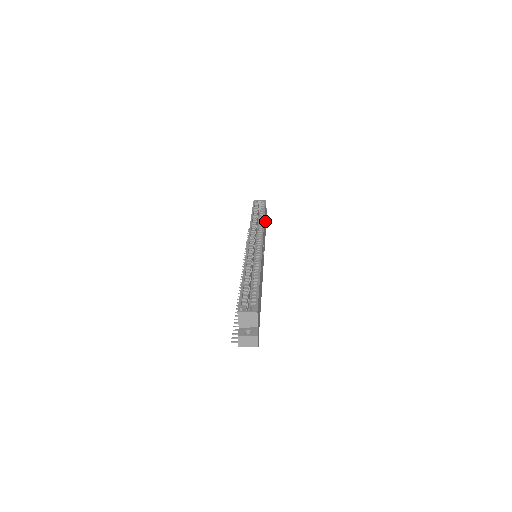
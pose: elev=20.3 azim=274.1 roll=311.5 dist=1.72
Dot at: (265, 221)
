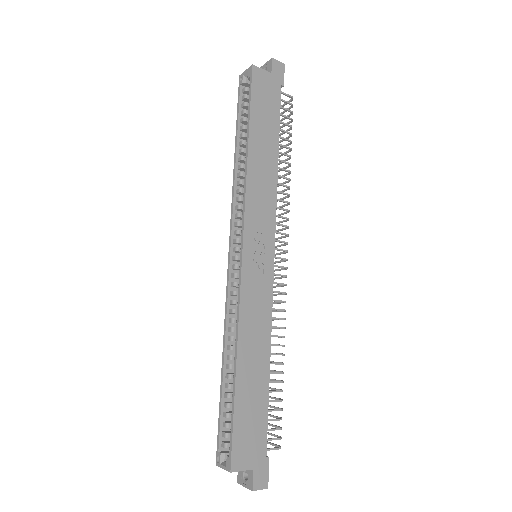
Dot at: (264, 127)
